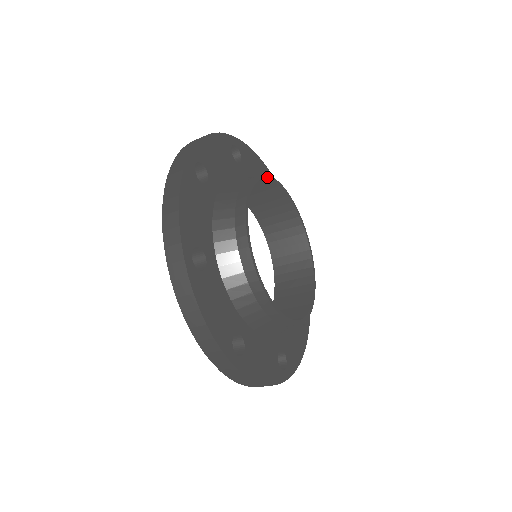
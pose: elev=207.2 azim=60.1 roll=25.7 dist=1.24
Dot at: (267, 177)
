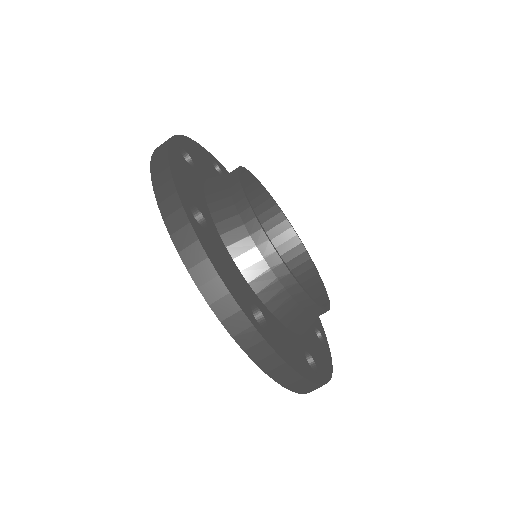
Dot at: (253, 175)
